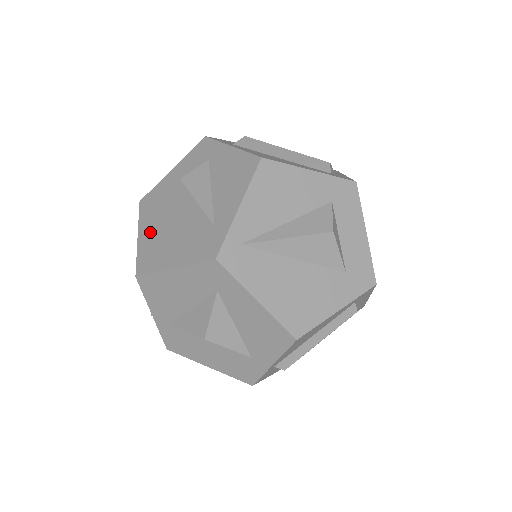
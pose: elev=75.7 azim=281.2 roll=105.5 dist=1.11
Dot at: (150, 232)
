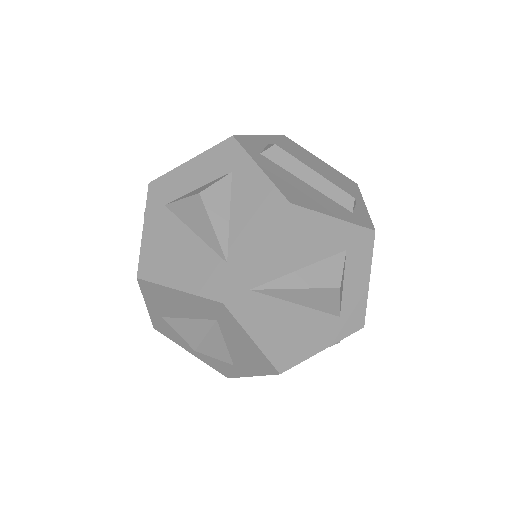
Dot at: (157, 231)
